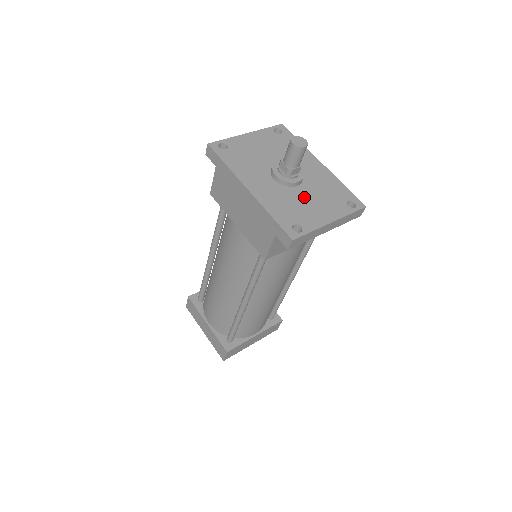
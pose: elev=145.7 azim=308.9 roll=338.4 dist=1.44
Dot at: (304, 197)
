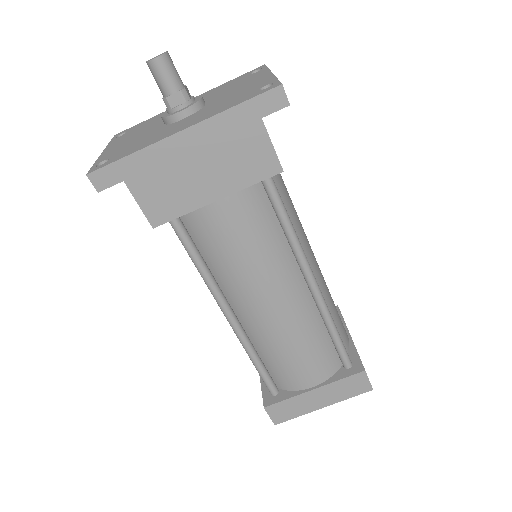
Dot at: (225, 96)
